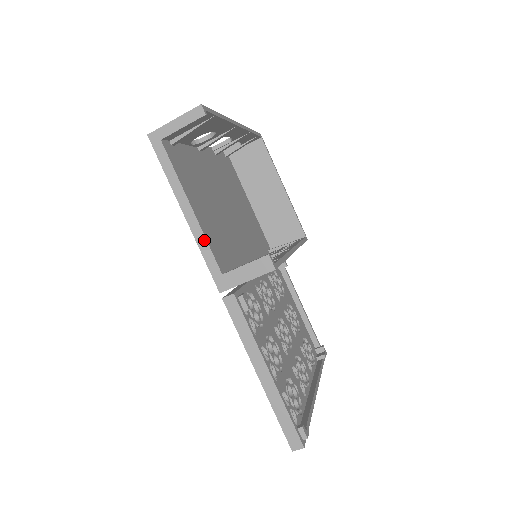
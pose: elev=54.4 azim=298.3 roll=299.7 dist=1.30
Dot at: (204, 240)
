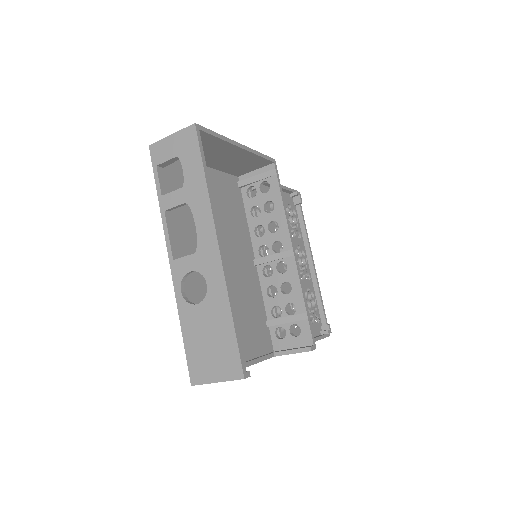
Dot at: occluded
